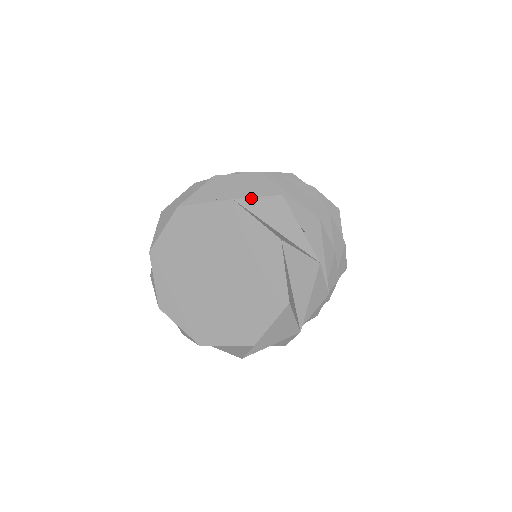
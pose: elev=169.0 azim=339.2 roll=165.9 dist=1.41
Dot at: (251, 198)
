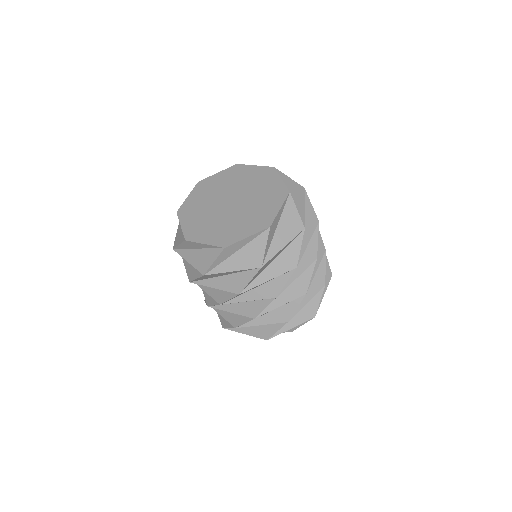
Dot at: (285, 175)
